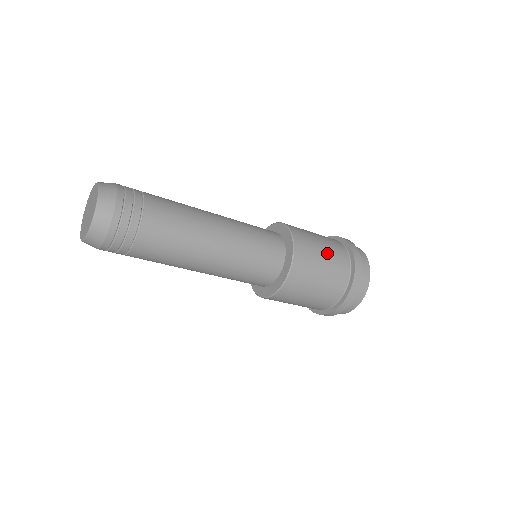
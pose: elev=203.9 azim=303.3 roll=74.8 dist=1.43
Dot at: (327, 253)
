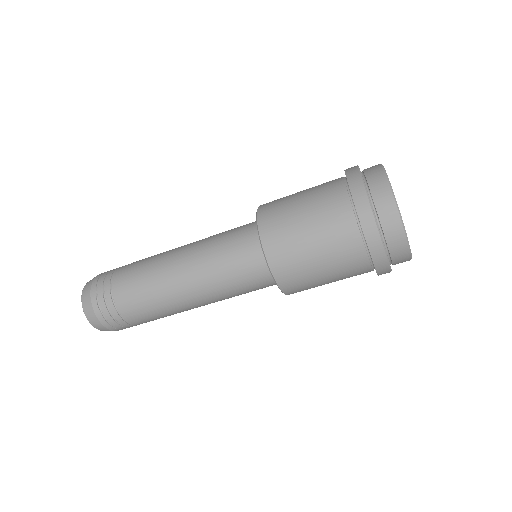
Dot at: (309, 211)
